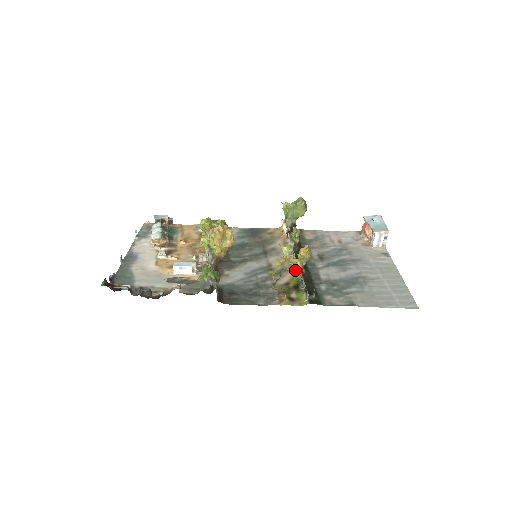
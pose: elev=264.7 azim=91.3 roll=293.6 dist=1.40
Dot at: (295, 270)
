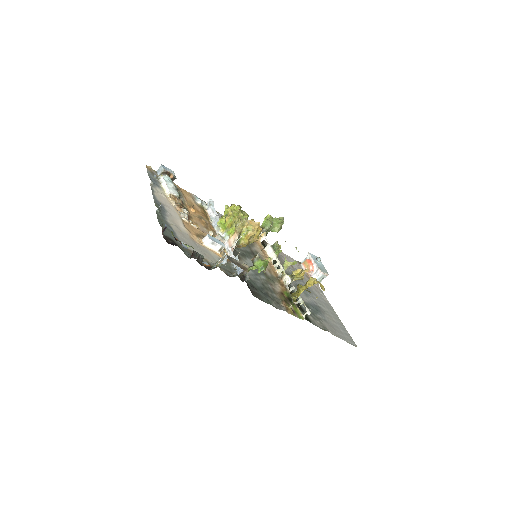
Dot at: (282, 282)
